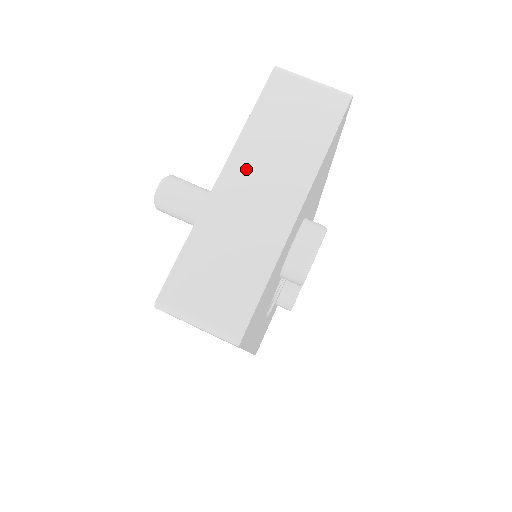
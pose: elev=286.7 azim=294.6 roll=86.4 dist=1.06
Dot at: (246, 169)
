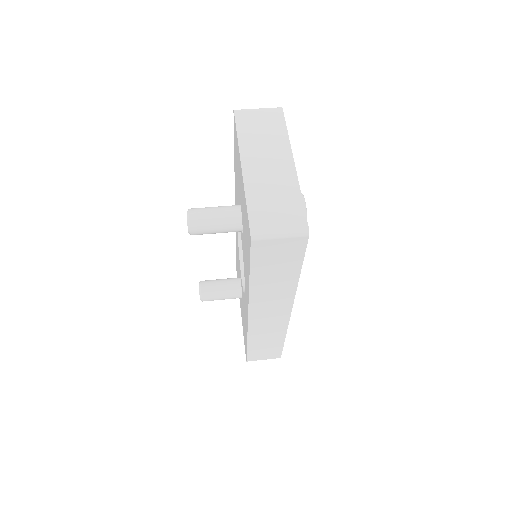
Dot at: (253, 157)
